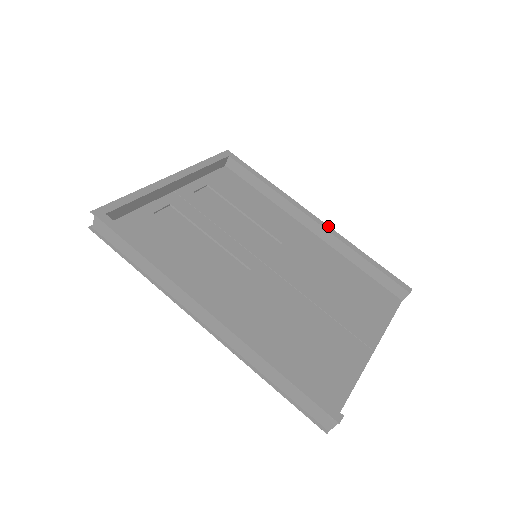
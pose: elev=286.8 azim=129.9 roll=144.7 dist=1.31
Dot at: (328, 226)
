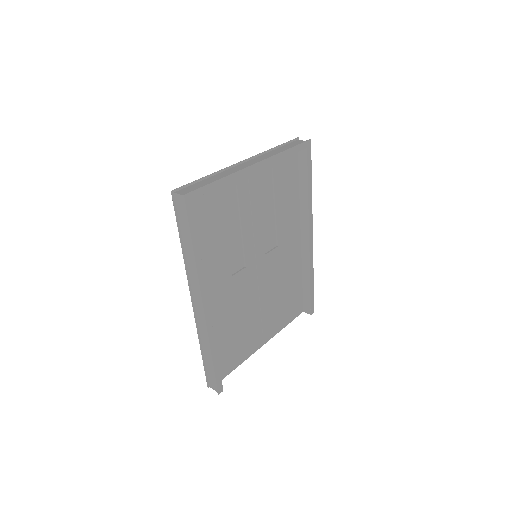
Dot at: occluded
